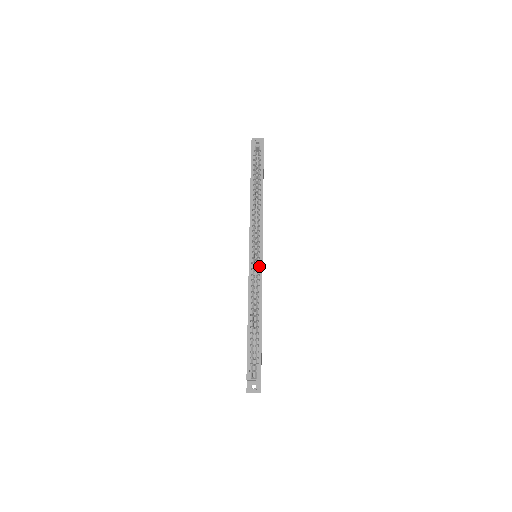
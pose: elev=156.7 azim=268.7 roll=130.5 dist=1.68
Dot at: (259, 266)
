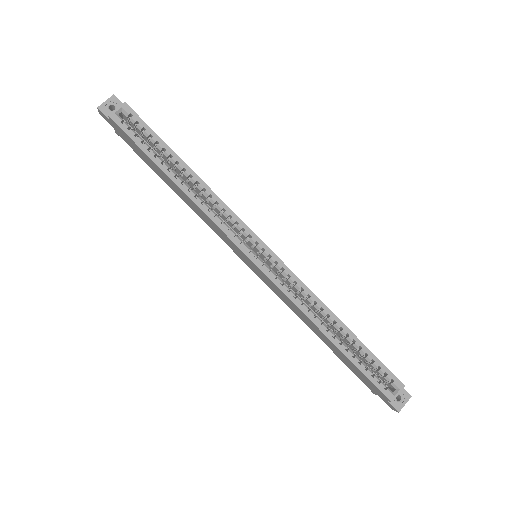
Dot at: (279, 266)
